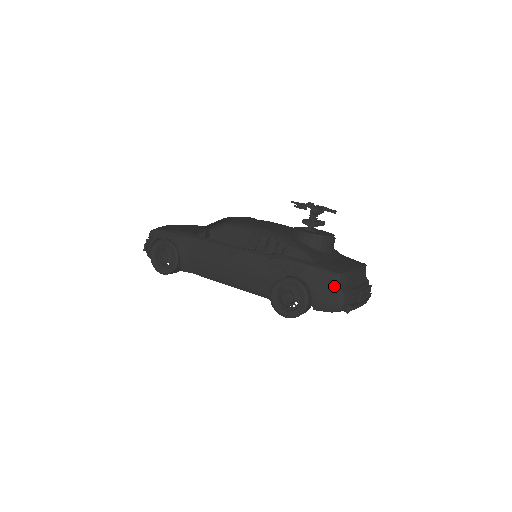
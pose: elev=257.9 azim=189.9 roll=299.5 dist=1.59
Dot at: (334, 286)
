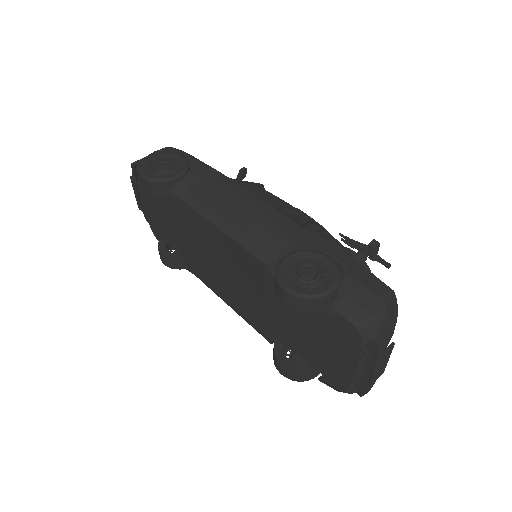
Dot at: (380, 296)
